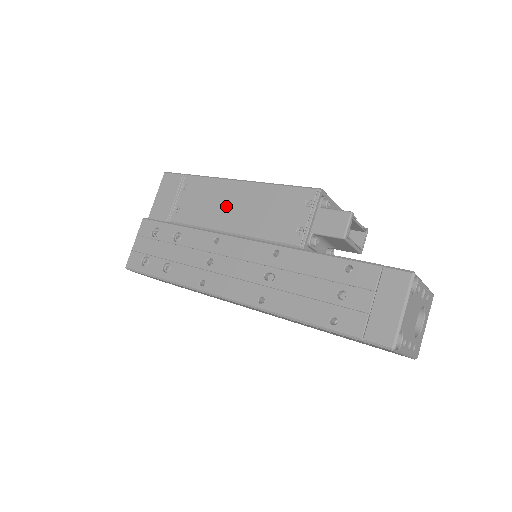
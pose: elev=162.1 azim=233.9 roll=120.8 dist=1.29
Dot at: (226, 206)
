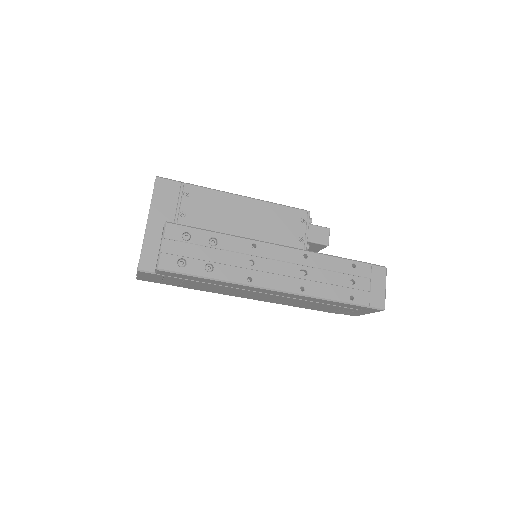
Dot at: (236, 216)
